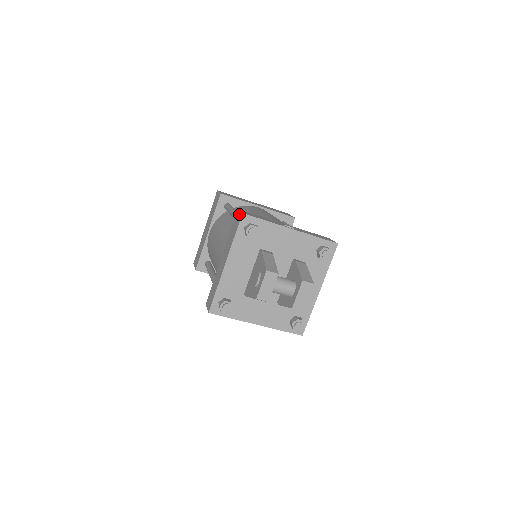
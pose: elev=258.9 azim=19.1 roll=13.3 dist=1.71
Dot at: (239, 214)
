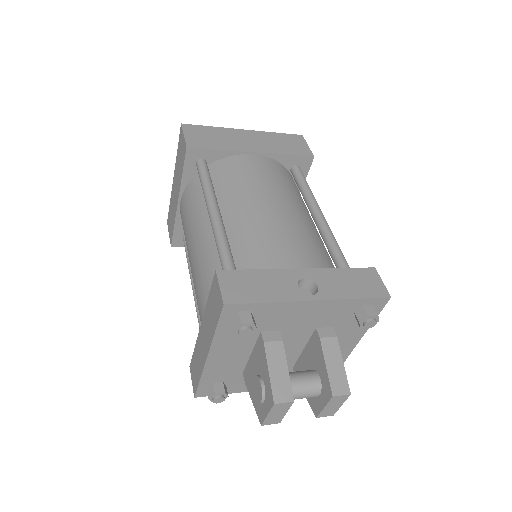
Dot at: (218, 293)
